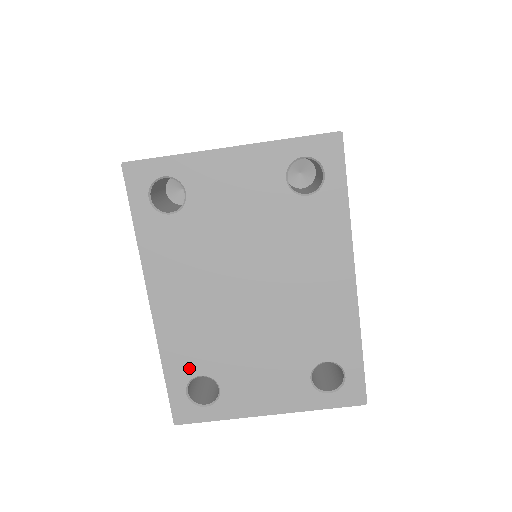
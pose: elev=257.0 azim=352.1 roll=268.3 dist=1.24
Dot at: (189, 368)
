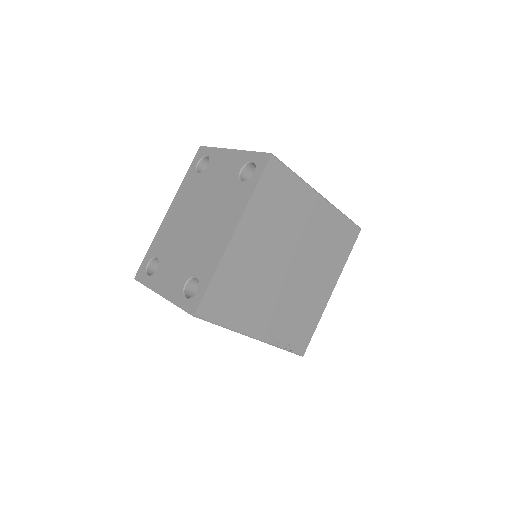
Dot at: (156, 251)
